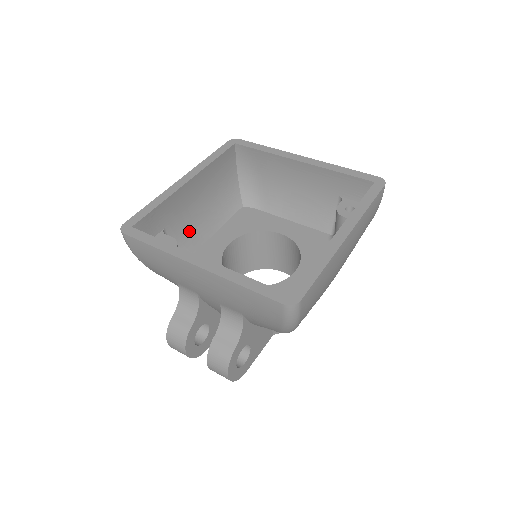
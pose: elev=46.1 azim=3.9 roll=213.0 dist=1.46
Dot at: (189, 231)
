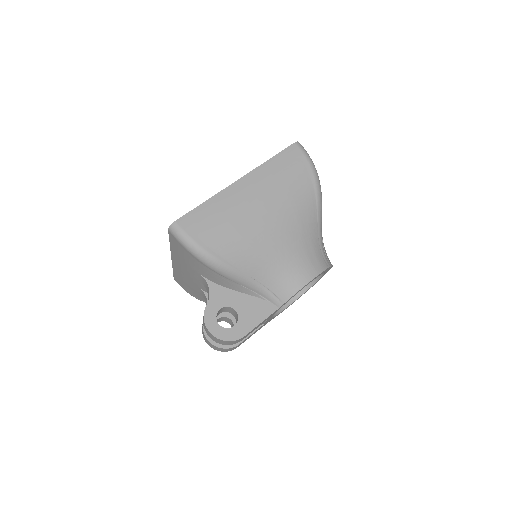
Dot at: occluded
